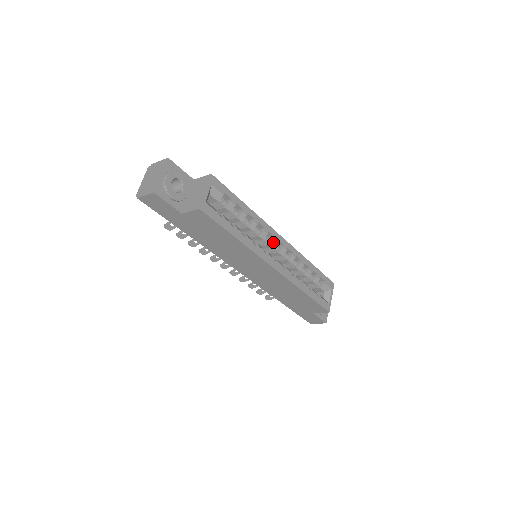
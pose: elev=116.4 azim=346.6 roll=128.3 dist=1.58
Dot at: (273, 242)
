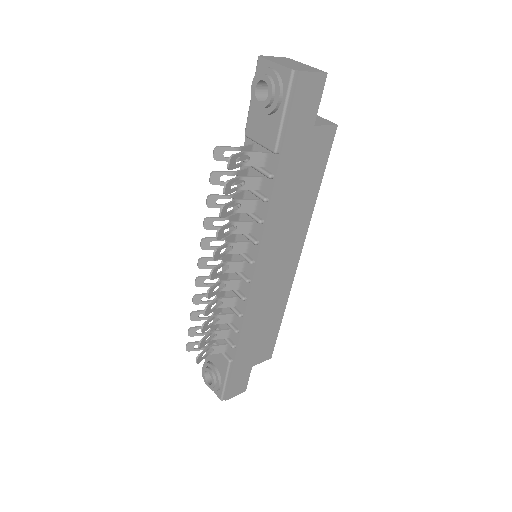
Dot at: occluded
